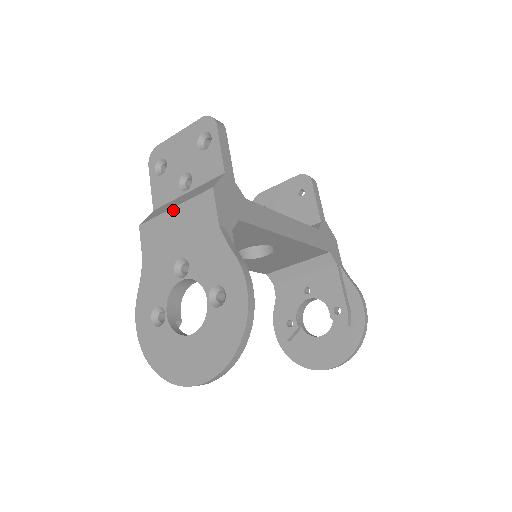
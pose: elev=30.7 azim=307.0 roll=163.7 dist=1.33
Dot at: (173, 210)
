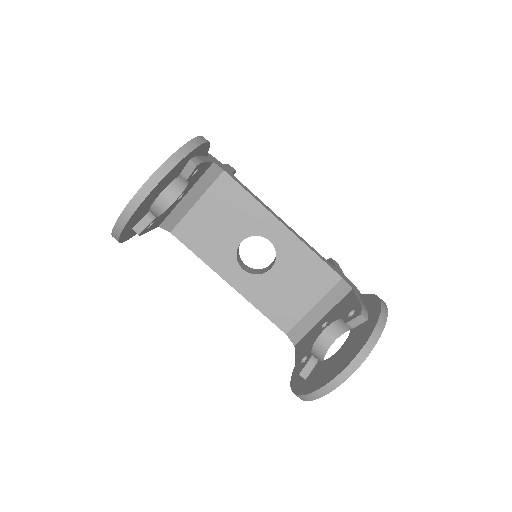
Dot at: occluded
